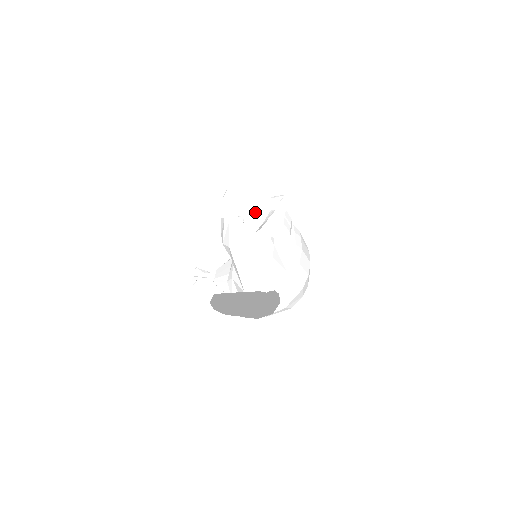
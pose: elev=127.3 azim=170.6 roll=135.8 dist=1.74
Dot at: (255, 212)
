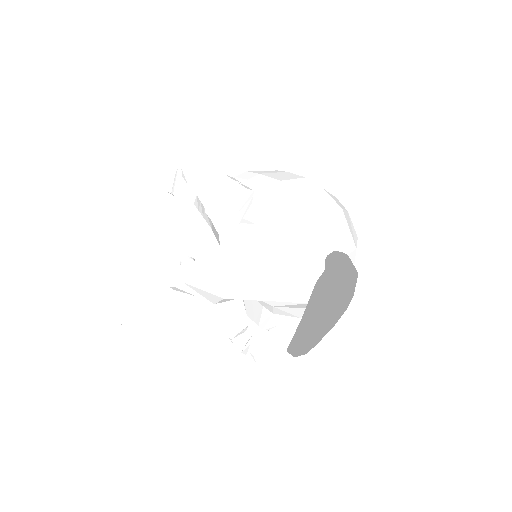
Dot at: (185, 233)
